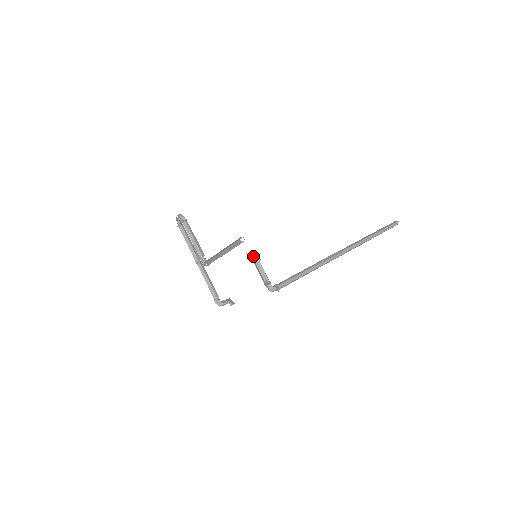
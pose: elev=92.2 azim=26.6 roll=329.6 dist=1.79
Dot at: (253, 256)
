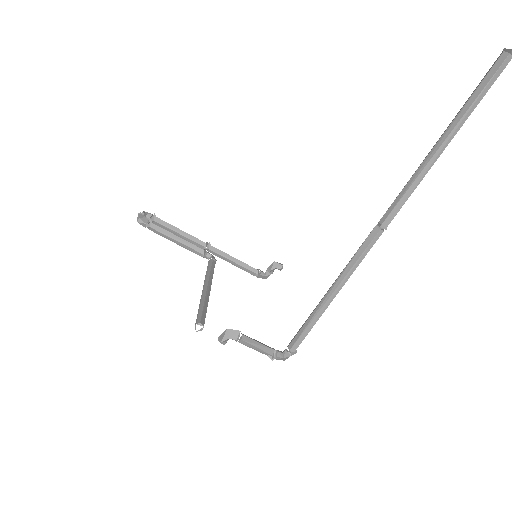
Dot at: (229, 338)
